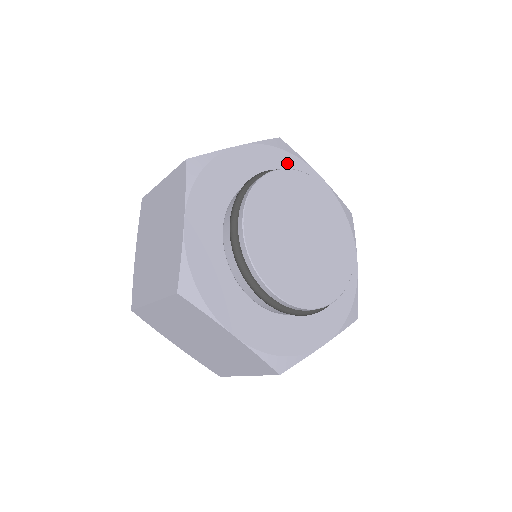
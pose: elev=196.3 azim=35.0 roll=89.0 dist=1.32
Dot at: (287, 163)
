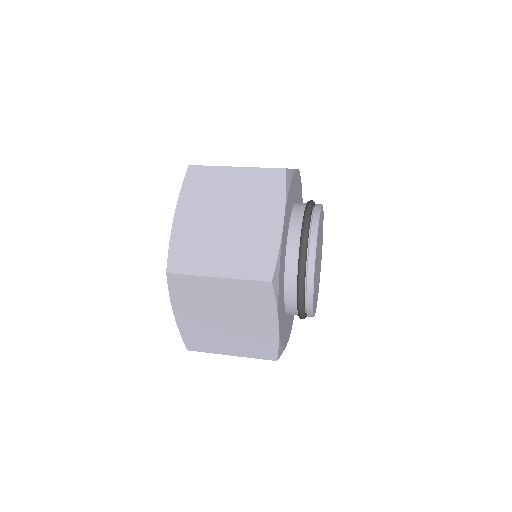
Dot at: (300, 193)
